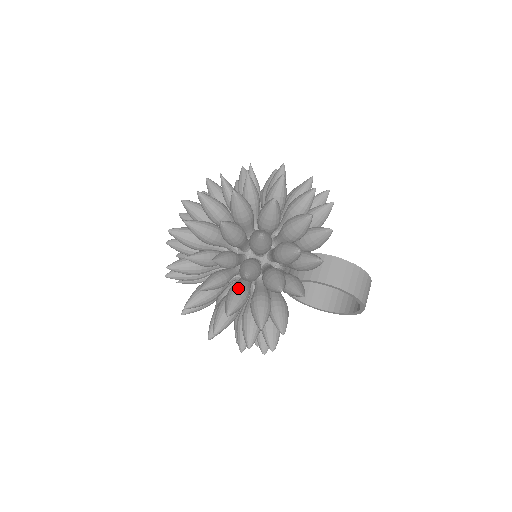
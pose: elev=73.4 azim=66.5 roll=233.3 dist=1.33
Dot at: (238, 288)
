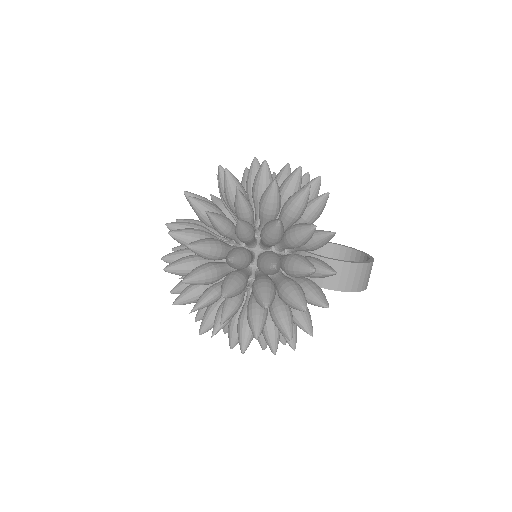
Dot at: (247, 322)
